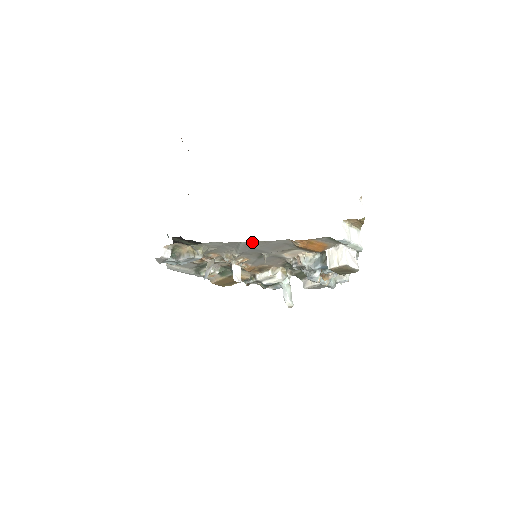
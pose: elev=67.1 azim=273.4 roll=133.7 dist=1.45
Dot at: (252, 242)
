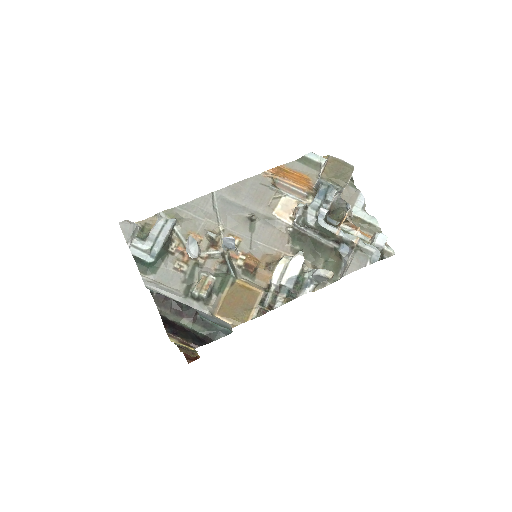
Dot at: (225, 191)
